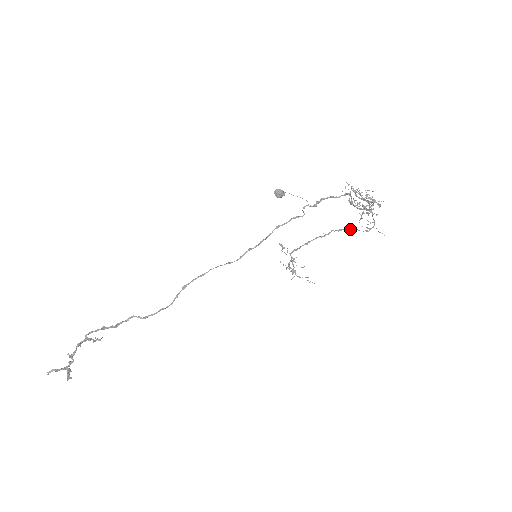
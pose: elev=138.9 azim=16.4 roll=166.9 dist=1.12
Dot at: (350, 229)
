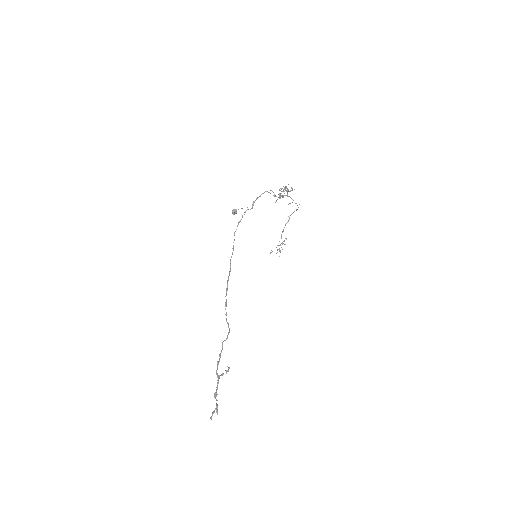
Dot at: occluded
